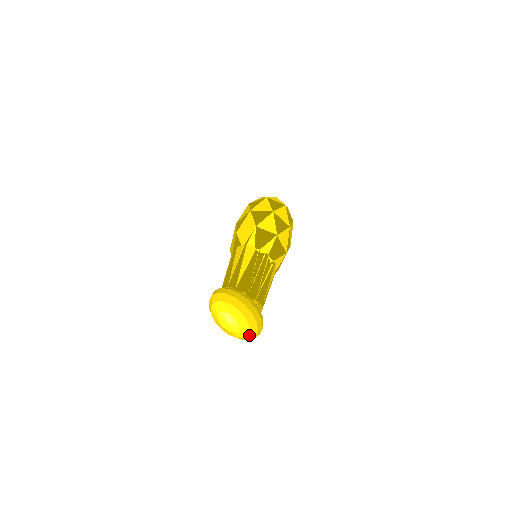
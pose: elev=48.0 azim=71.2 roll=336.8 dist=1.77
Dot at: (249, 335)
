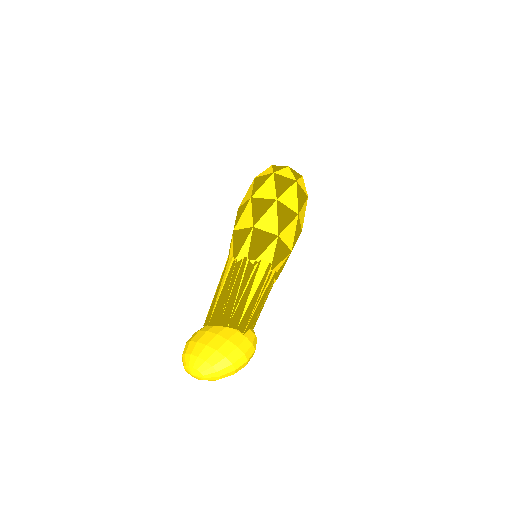
Dot at: (223, 374)
